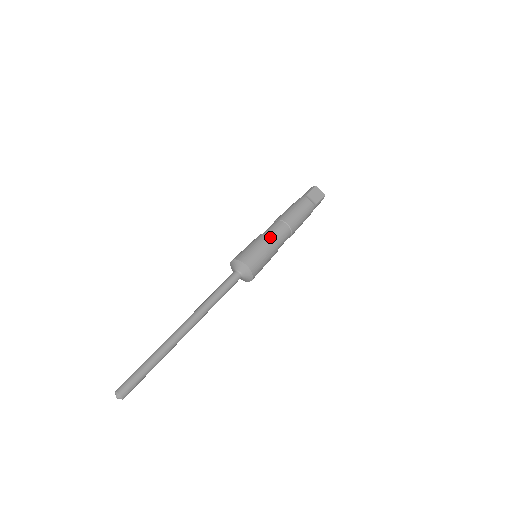
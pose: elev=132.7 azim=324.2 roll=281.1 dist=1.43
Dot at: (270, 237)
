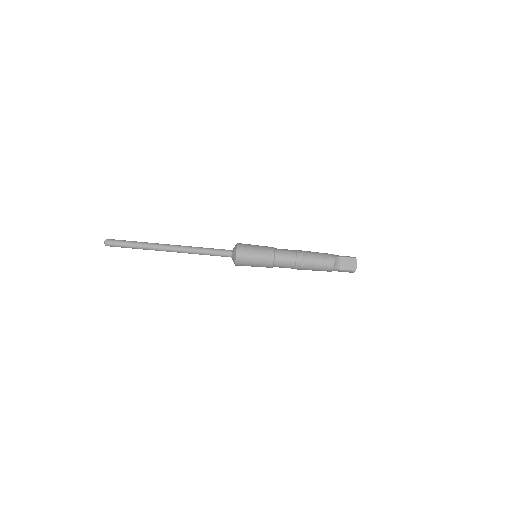
Dot at: (273, 253)
